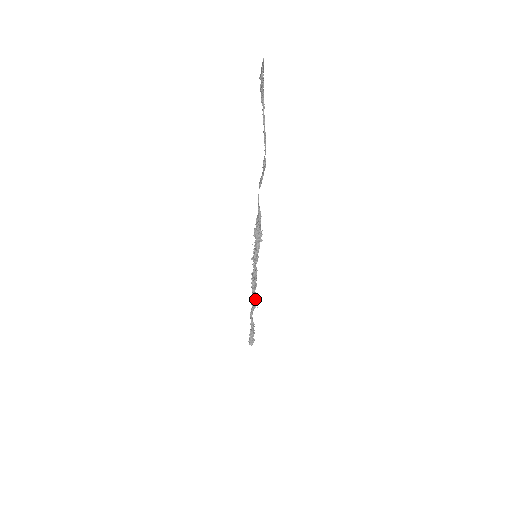
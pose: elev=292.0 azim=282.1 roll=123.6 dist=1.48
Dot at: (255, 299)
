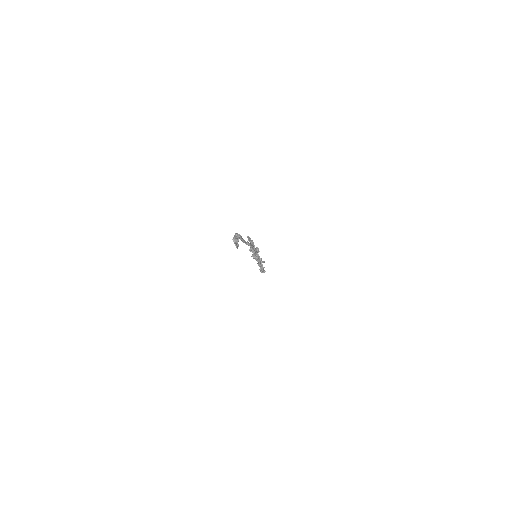
Dot at: (260, 261)
